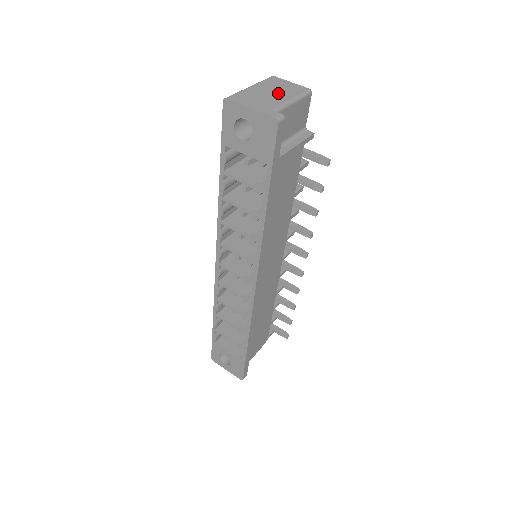
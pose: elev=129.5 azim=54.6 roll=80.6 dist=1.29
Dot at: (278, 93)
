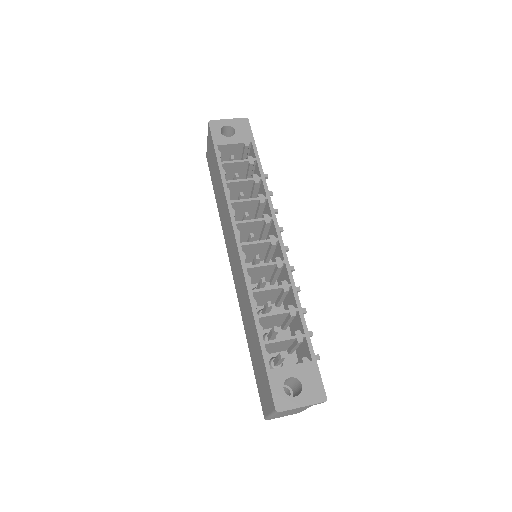
Dot at: occluded
